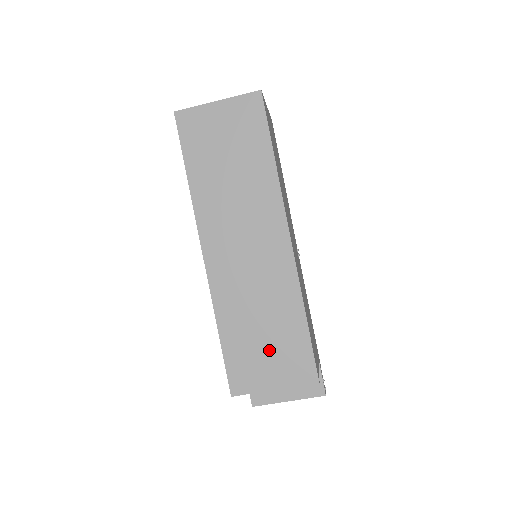
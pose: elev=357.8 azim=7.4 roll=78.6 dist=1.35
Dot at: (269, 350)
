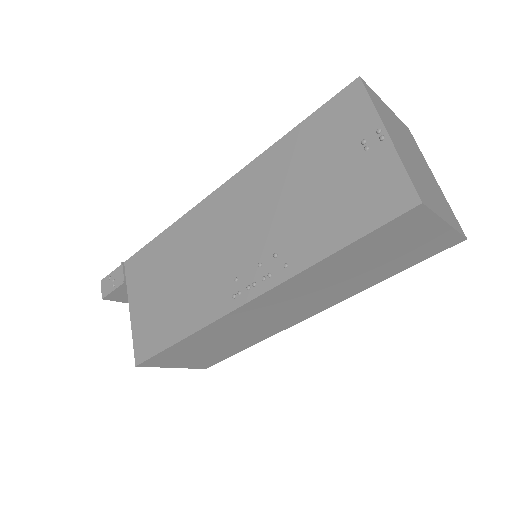
Dot at: (201, 354)
